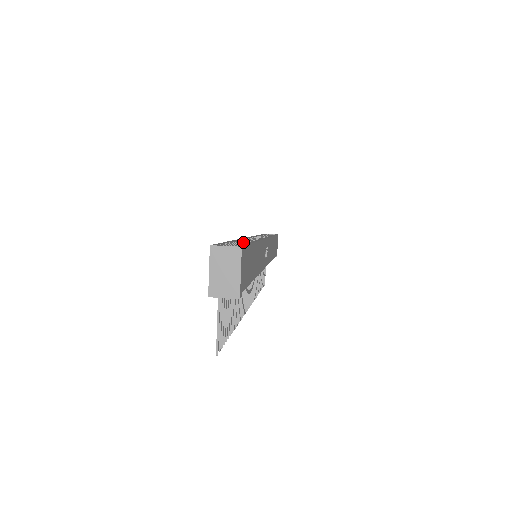
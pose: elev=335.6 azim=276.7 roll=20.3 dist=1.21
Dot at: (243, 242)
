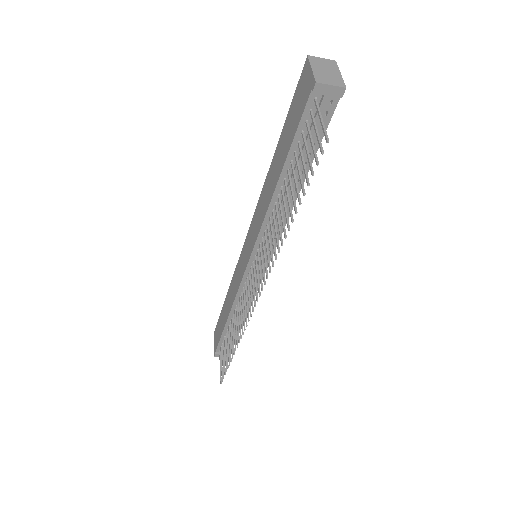
Dot at: occluded
